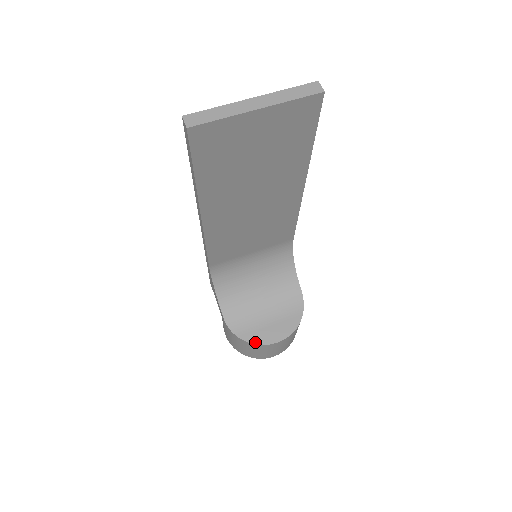
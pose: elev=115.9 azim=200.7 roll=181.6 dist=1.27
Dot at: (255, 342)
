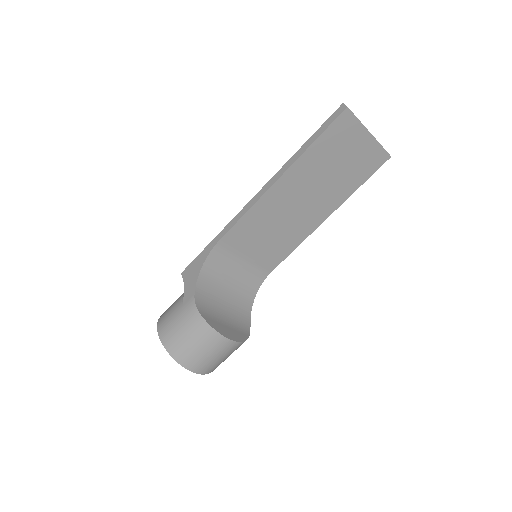
Dot at: (214, 328)
